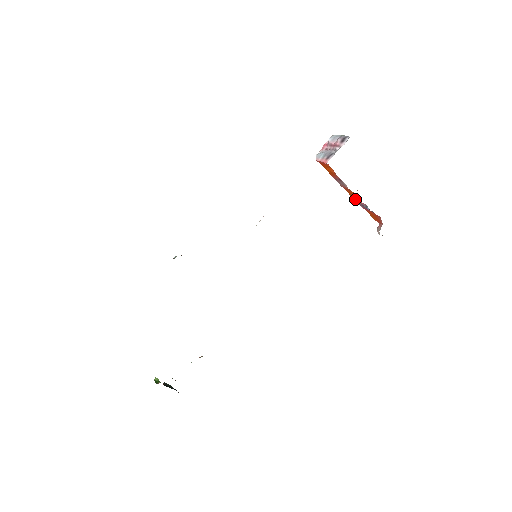
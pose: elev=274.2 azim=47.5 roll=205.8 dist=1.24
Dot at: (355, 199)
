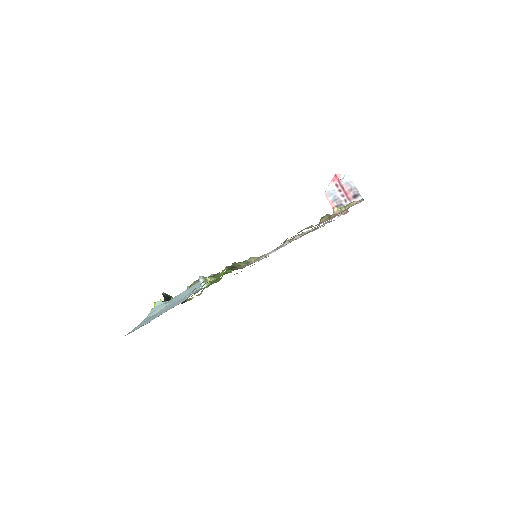
Dot at: occluded
